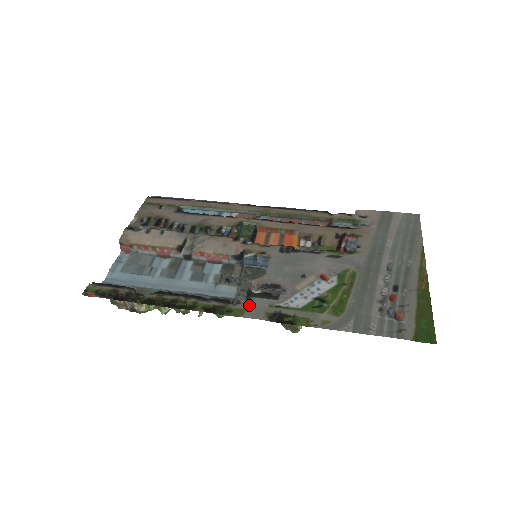
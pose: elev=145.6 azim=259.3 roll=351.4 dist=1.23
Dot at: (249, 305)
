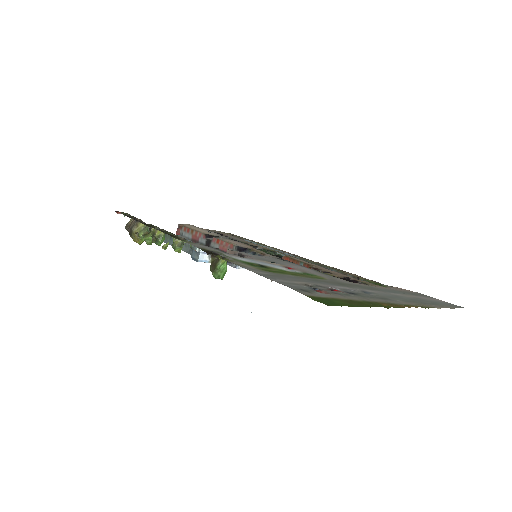
Dot at: (201, 245)
